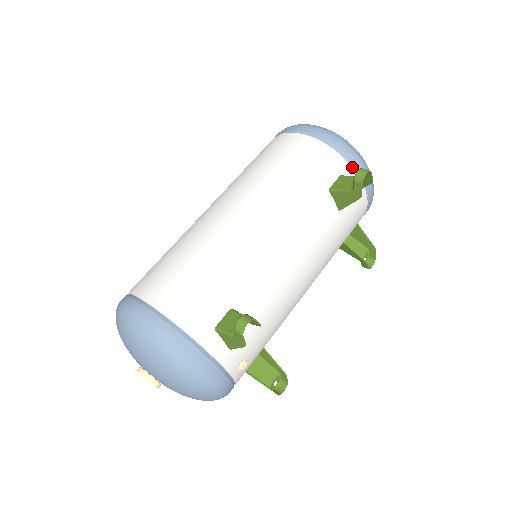
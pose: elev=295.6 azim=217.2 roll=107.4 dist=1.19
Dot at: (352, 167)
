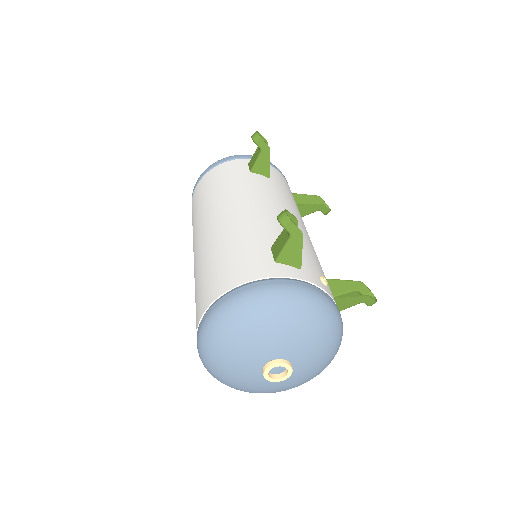
Dot at: (250, 159)
